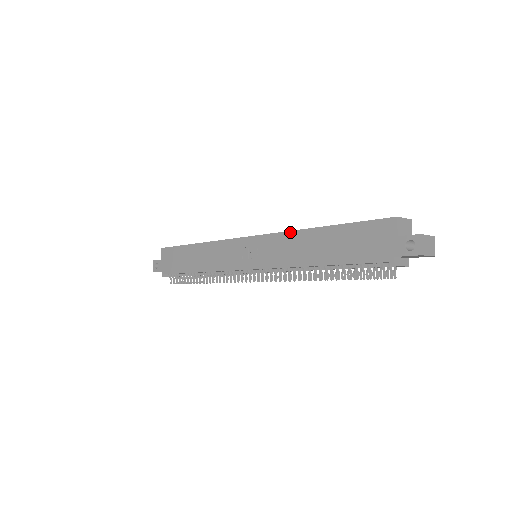
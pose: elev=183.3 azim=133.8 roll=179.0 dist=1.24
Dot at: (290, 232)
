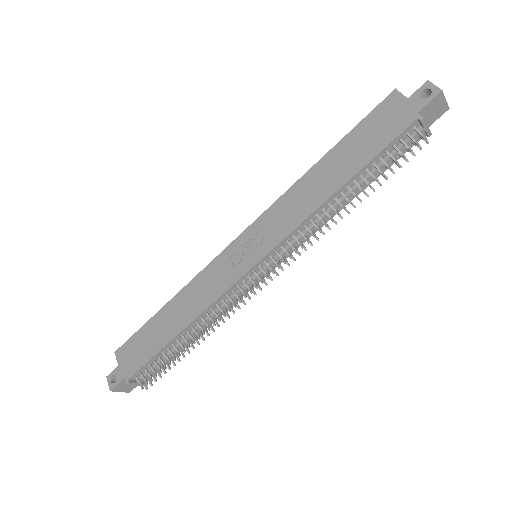
Dot at: (290, 189)
